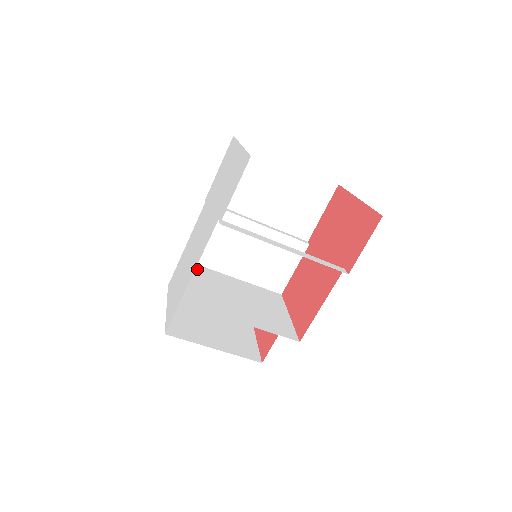
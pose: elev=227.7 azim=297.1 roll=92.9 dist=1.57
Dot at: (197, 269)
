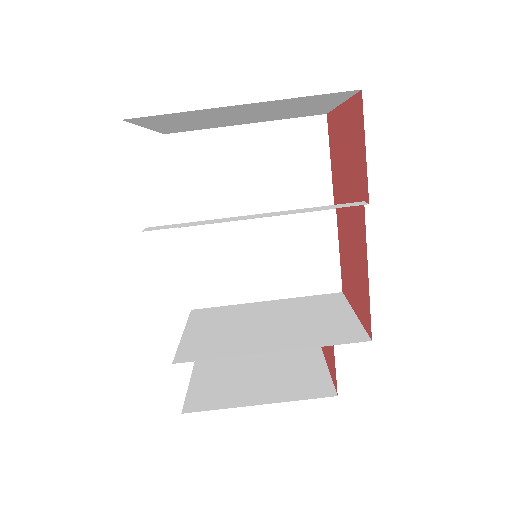
Dot at: (213, 312)
